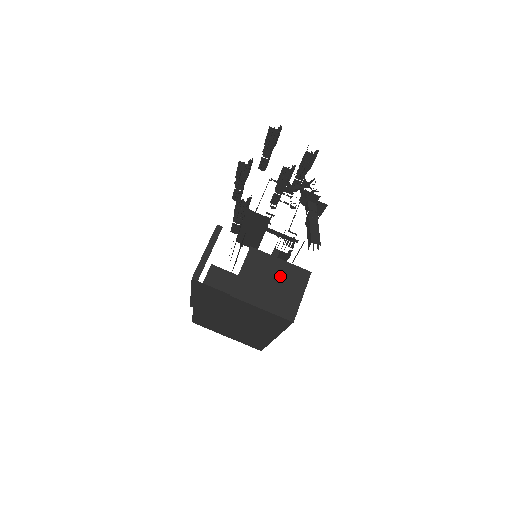
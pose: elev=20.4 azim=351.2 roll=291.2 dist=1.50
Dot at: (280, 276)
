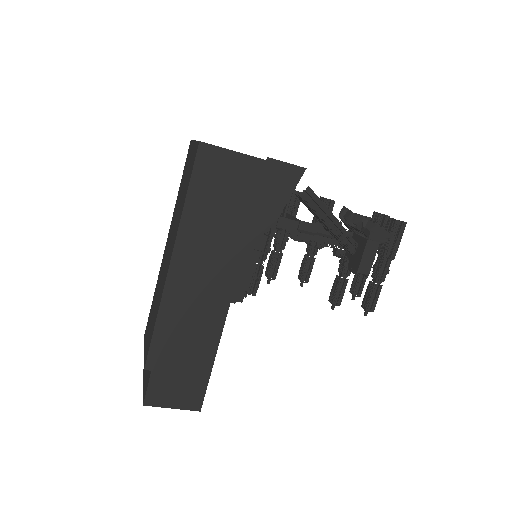
Dot at: occluded
